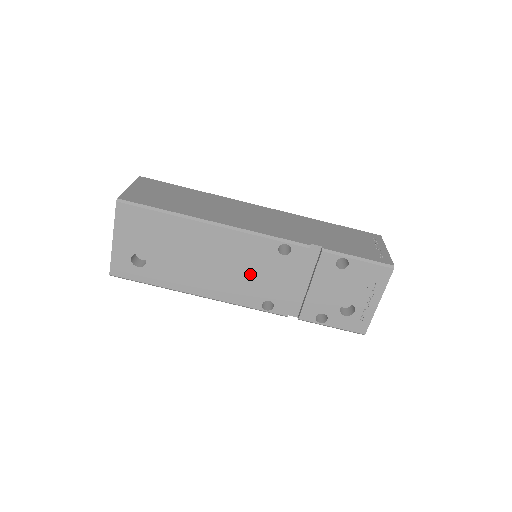
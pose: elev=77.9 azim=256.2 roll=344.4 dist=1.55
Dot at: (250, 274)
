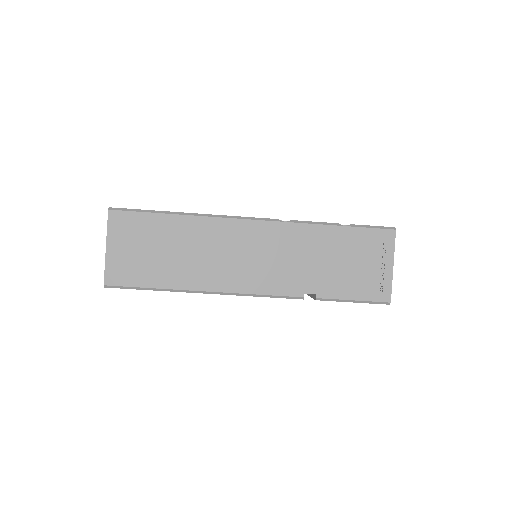
Dot at: occluded
